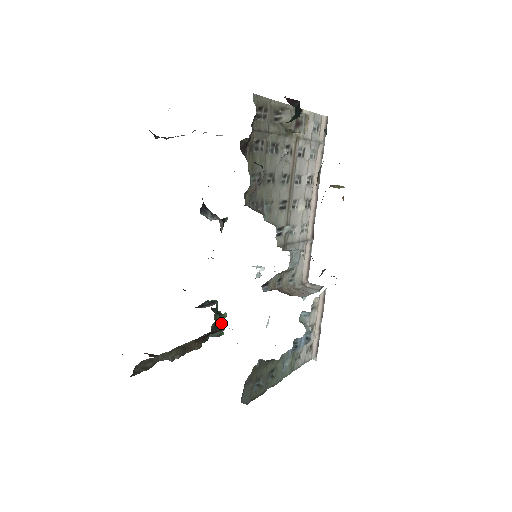
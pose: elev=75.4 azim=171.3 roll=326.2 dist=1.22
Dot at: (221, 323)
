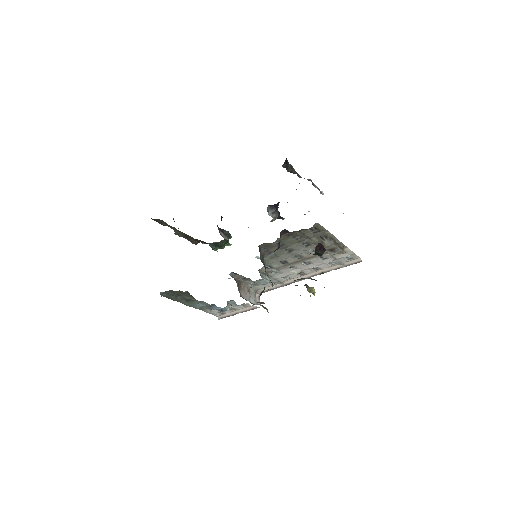
Dot at: (221, 246)
